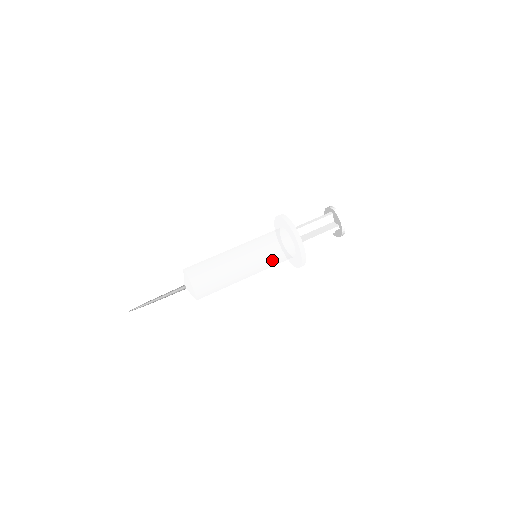
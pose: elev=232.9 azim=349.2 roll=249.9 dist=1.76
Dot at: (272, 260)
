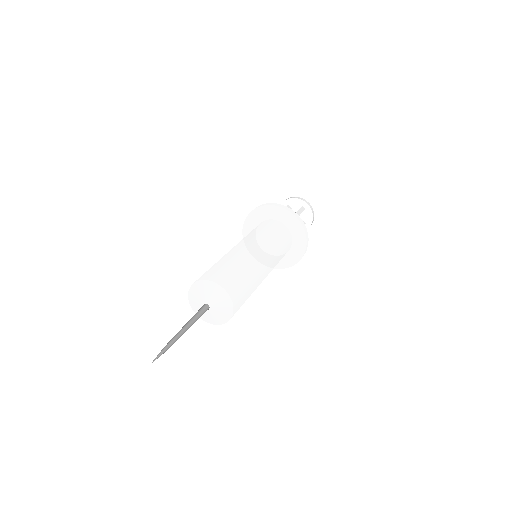
Dot at: (274, 239)
